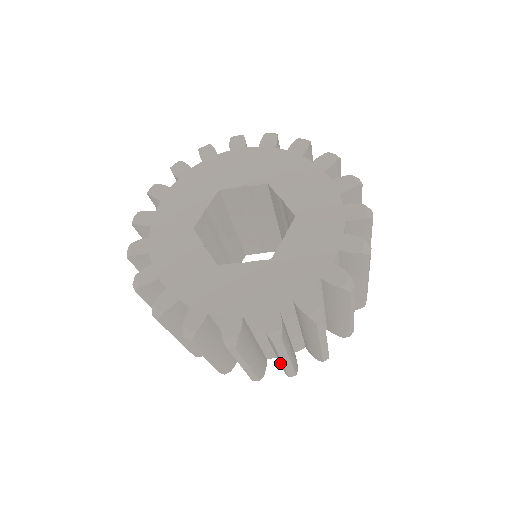
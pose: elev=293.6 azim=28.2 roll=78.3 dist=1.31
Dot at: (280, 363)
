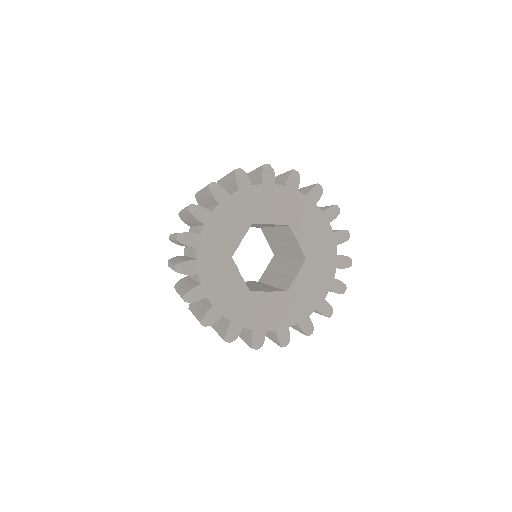
Dot at: occluded
